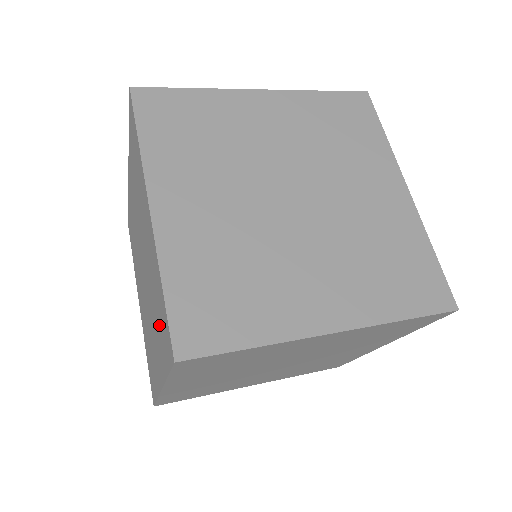
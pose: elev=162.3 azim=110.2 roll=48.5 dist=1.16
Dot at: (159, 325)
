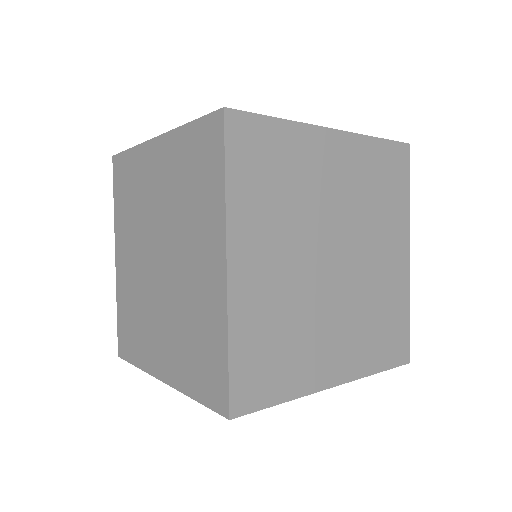
Dot at: (197, 185)
